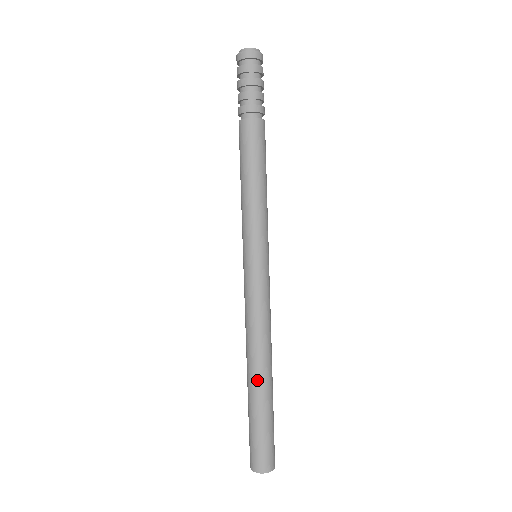
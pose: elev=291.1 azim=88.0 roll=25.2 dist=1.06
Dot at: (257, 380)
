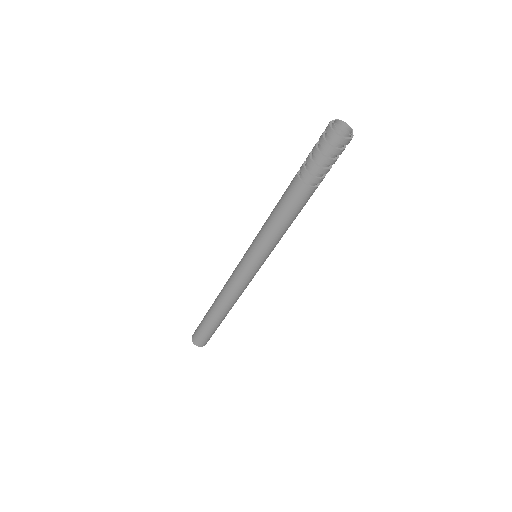
Dot at: (217, 314)
